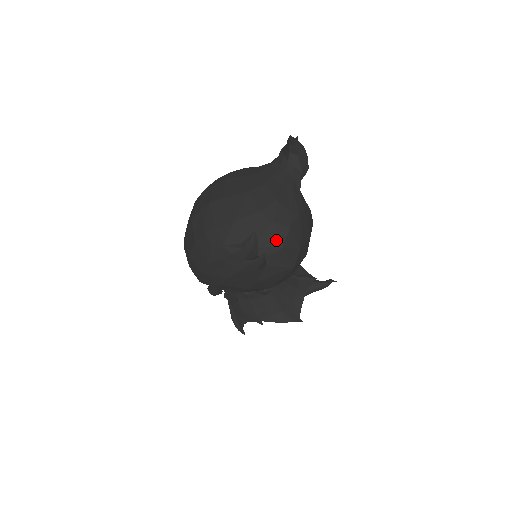
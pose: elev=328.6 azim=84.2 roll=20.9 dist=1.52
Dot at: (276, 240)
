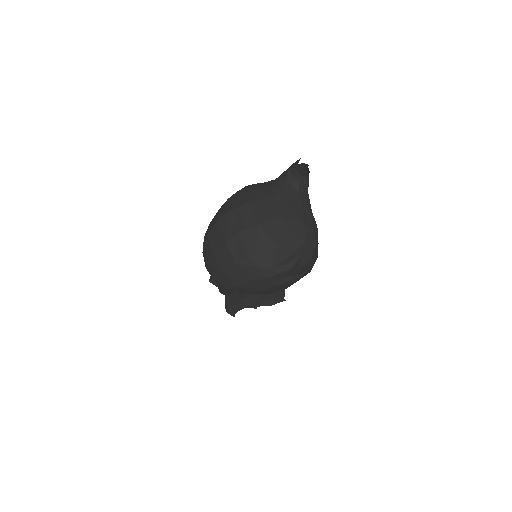
Dot at: (307, 256)
